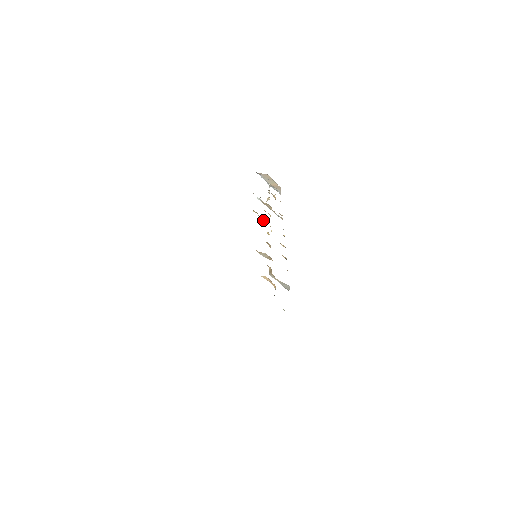
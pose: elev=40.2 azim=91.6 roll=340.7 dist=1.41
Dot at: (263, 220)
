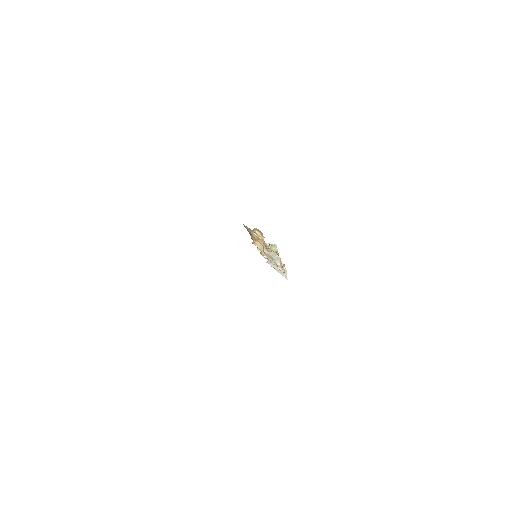
Dot at: occluded
